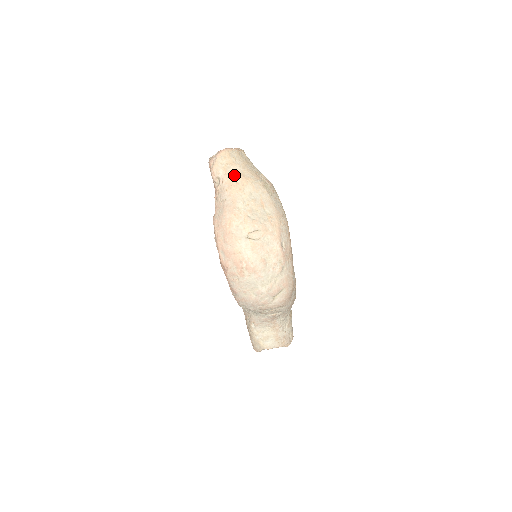
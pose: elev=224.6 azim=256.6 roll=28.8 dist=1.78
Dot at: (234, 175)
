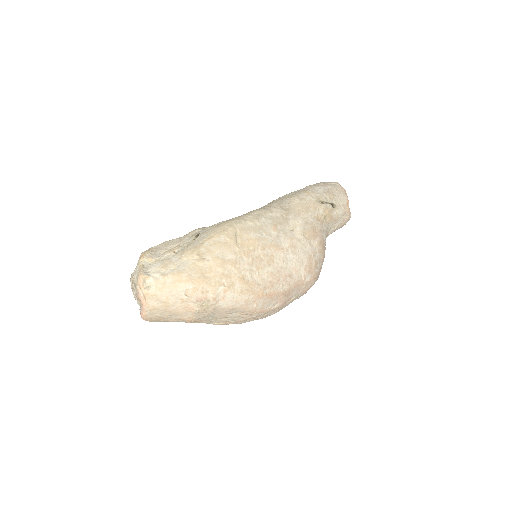
Dot at: (178, 320)
